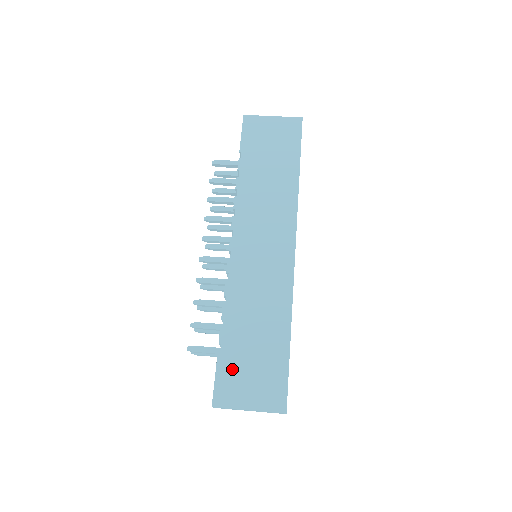
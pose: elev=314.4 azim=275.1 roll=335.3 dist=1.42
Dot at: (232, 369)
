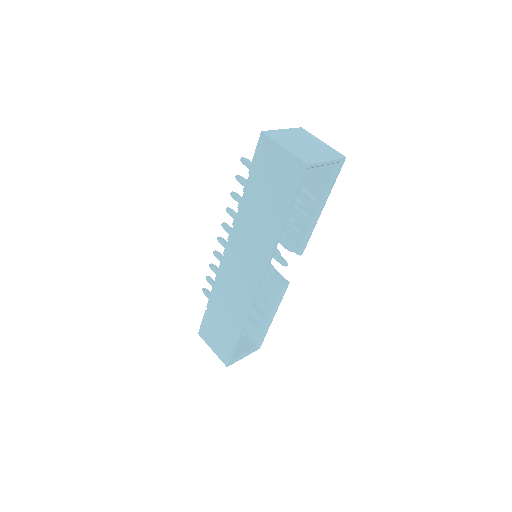
Dot at: (209, 325)
